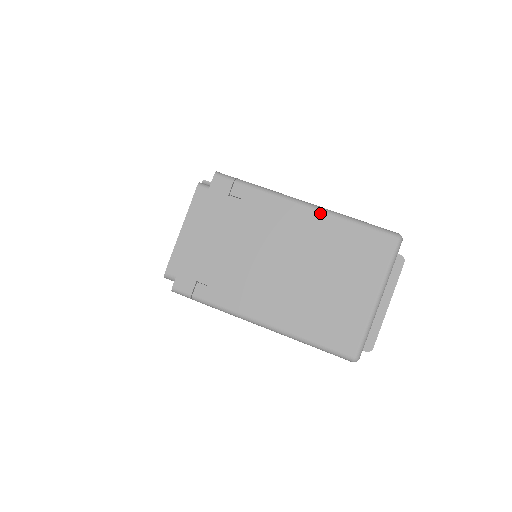
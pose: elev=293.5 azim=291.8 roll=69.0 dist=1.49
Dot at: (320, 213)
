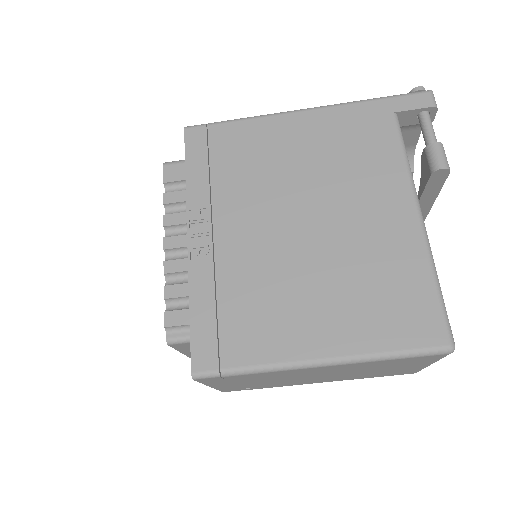
Dot at: (343, 365)
